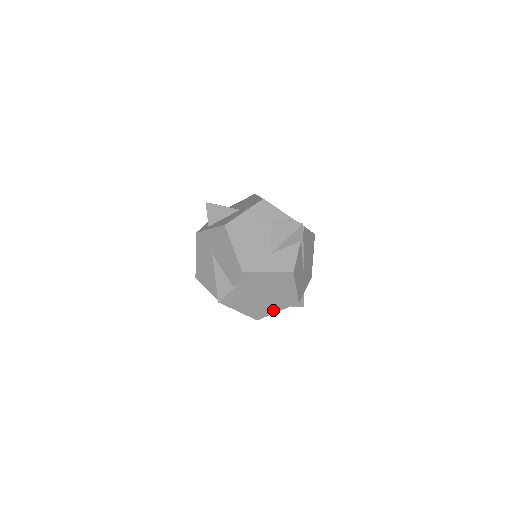
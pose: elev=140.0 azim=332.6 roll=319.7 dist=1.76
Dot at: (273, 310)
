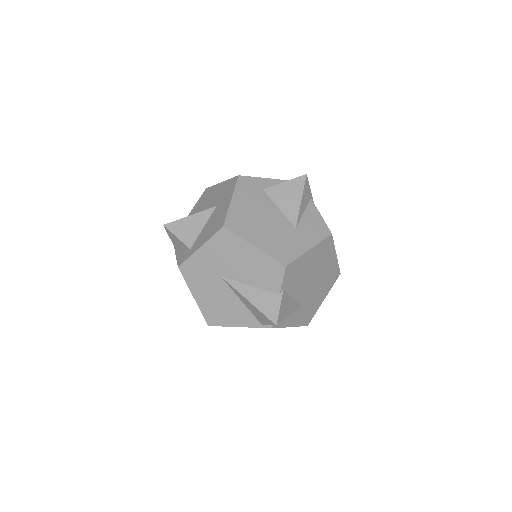
Dot at: (320, 301)
